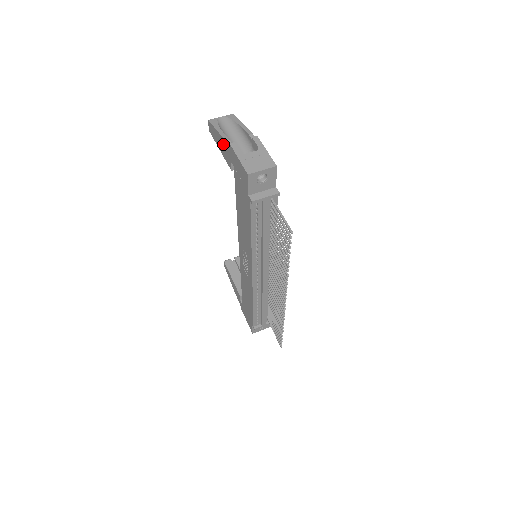
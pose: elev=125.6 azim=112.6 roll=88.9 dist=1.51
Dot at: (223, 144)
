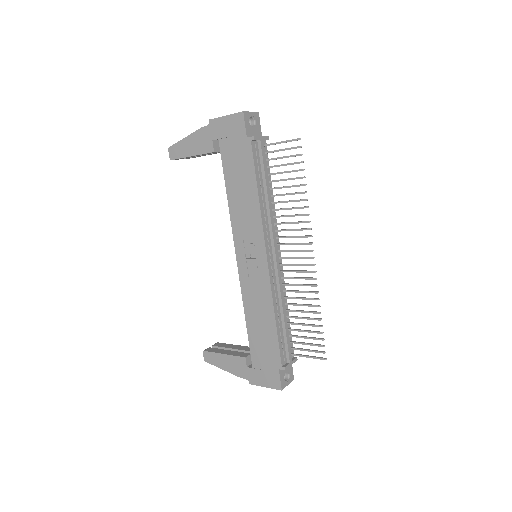
Dot at: (198, 137)
